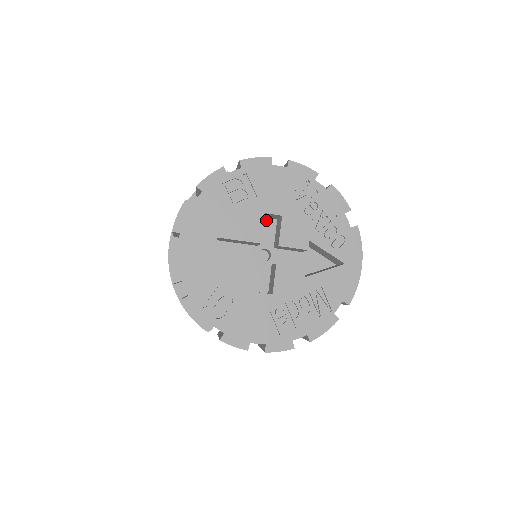
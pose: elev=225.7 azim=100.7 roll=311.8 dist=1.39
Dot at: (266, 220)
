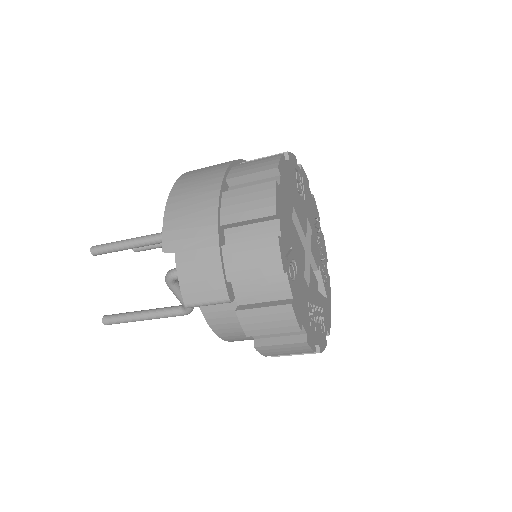
Dot at: occluded
